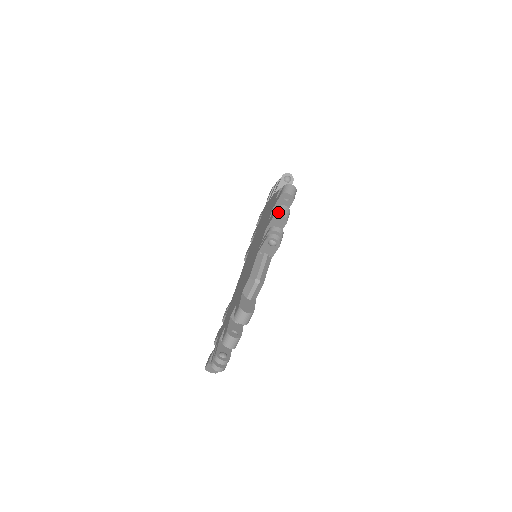
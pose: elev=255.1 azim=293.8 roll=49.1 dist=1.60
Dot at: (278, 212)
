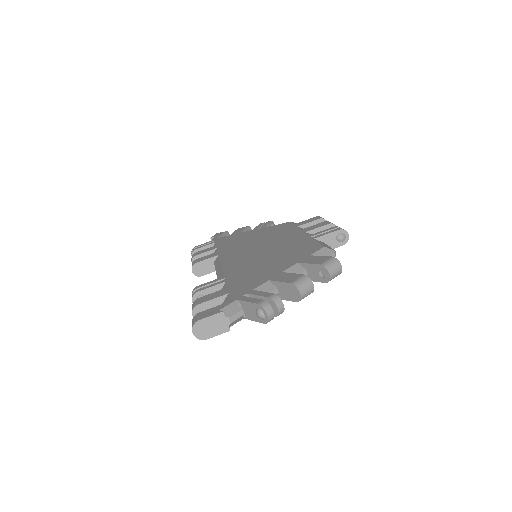
Dot at: occluded
